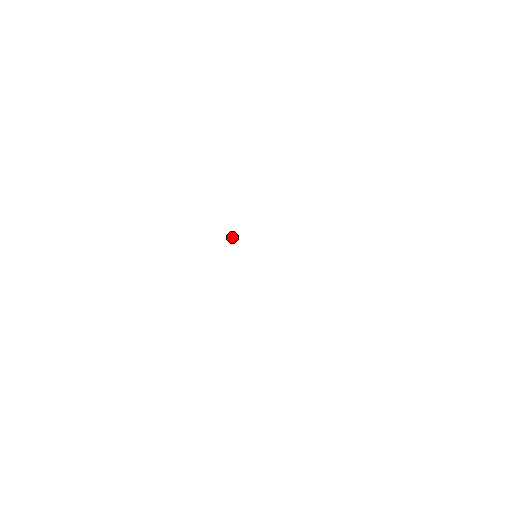
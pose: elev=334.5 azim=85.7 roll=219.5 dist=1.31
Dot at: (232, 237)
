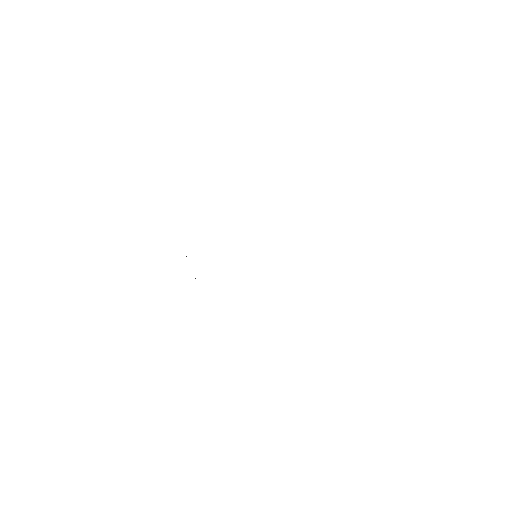
Dot at: occluded
